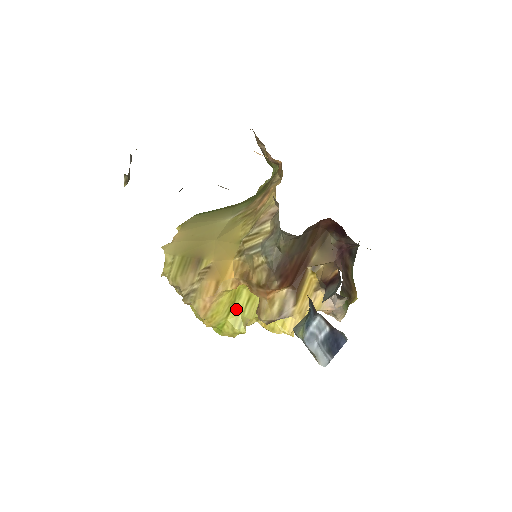
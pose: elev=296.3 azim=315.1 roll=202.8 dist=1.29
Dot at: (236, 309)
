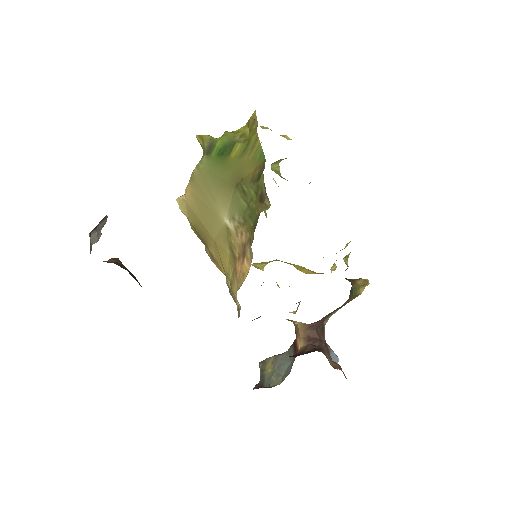
Dot at: (251, 264)
